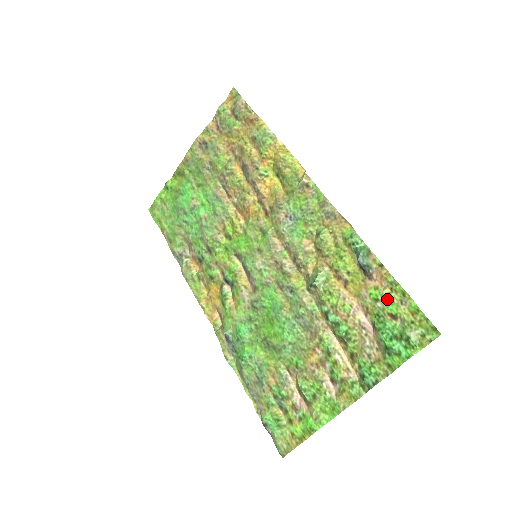
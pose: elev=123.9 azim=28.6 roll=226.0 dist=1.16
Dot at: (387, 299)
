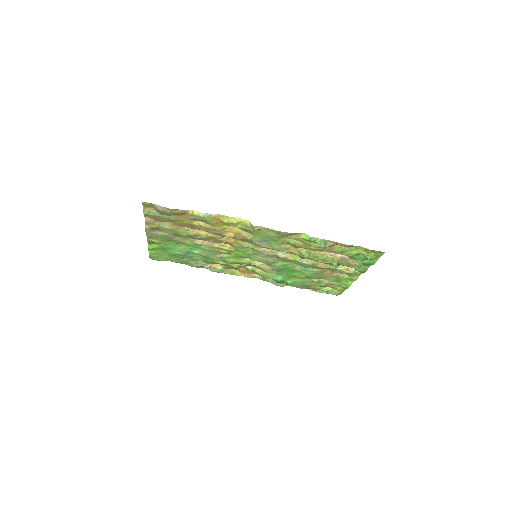
Dot at: (348, 250)
